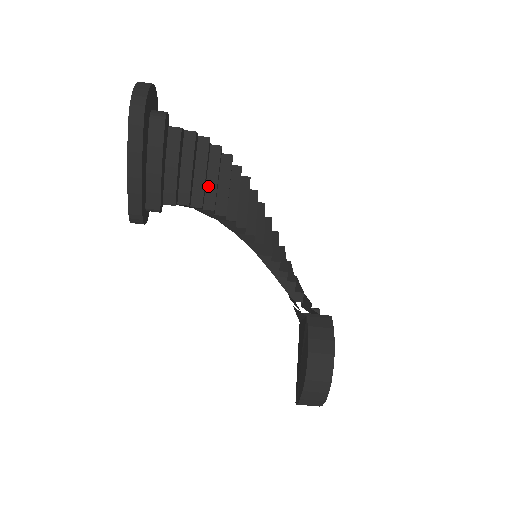
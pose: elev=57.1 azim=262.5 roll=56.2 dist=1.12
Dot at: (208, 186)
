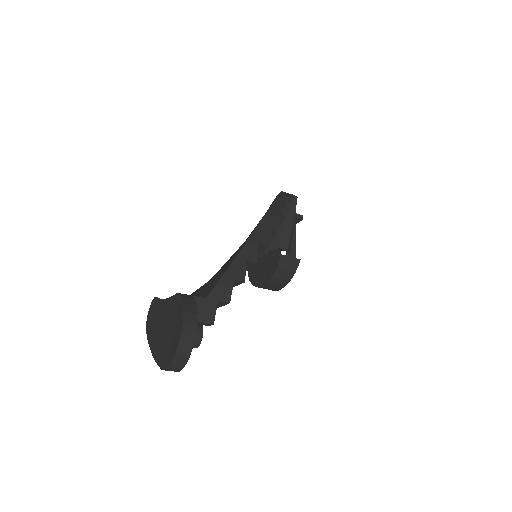
Dot at: occluded
